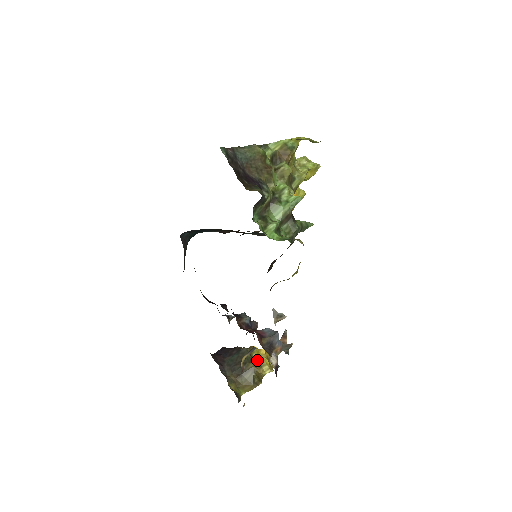
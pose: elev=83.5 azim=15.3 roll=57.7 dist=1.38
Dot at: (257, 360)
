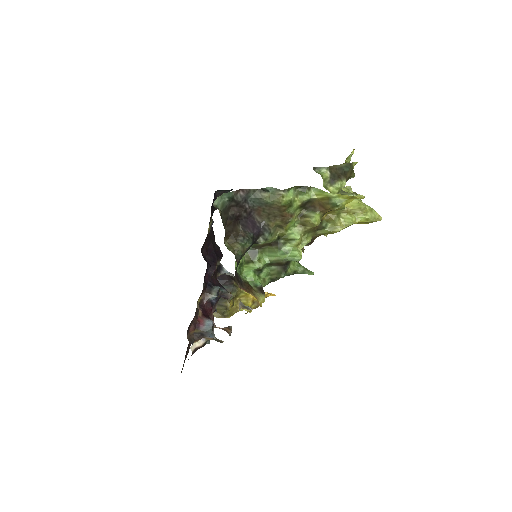
Dot at: (243, 298)
